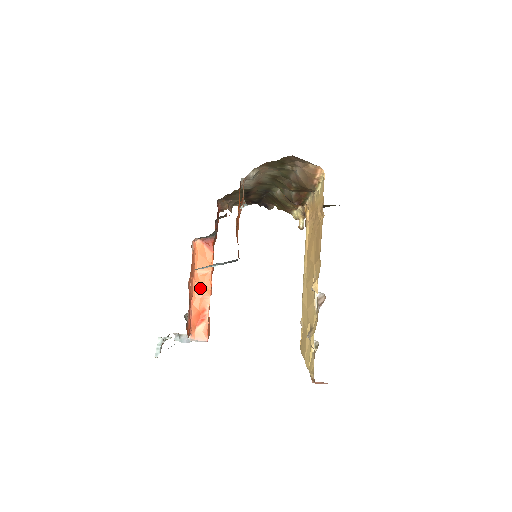
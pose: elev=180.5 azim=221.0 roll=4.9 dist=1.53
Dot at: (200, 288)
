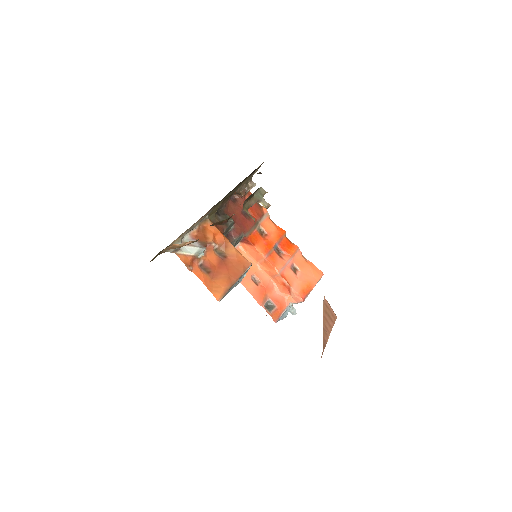
Dot at: (269, 272)
